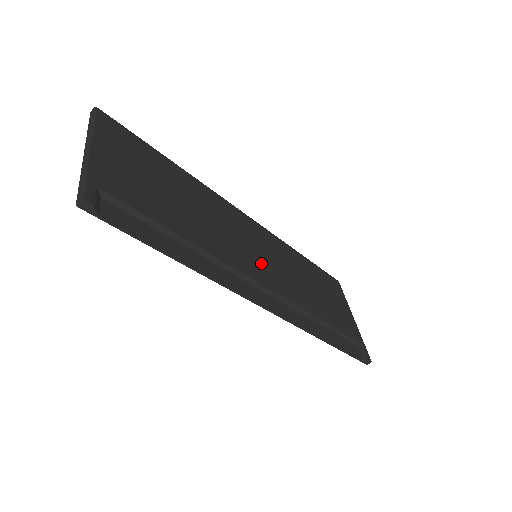
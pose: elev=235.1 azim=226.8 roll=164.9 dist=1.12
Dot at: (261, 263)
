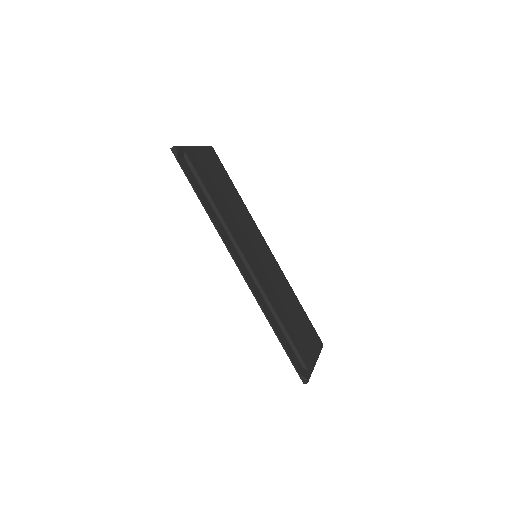
Dot at: (256, 260)
